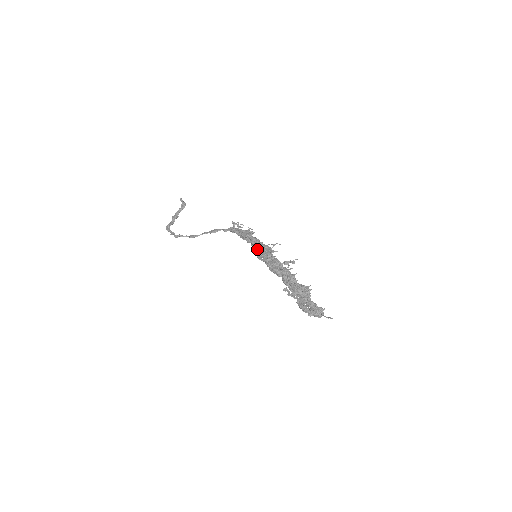
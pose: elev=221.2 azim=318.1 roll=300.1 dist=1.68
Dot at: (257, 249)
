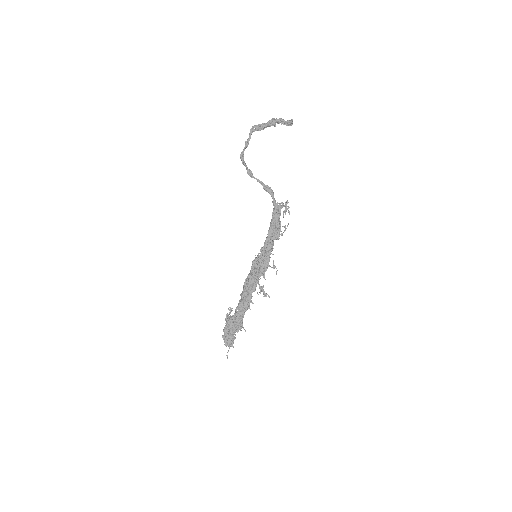
Dot at: (261, 255)
